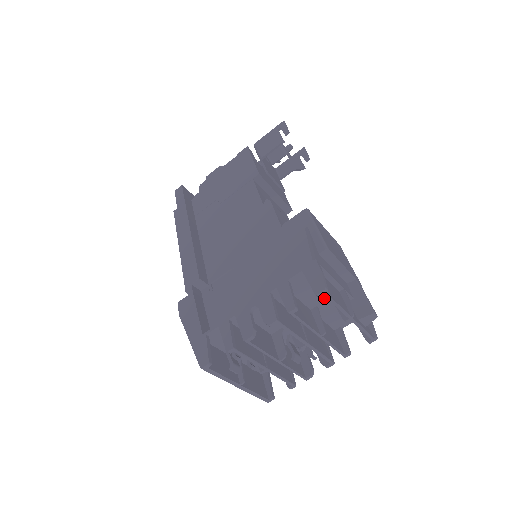
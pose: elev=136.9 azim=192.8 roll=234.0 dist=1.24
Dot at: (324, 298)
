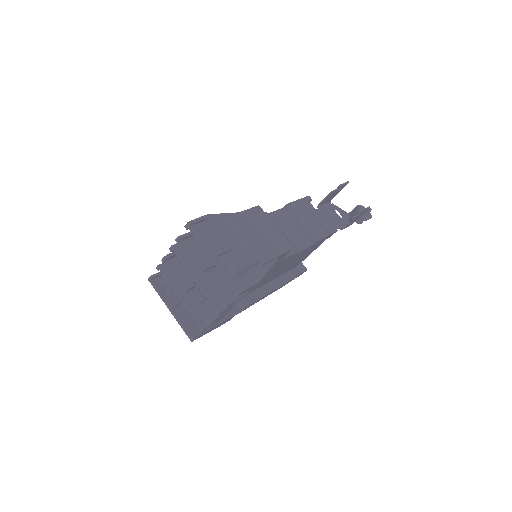
Dot at: occluded
